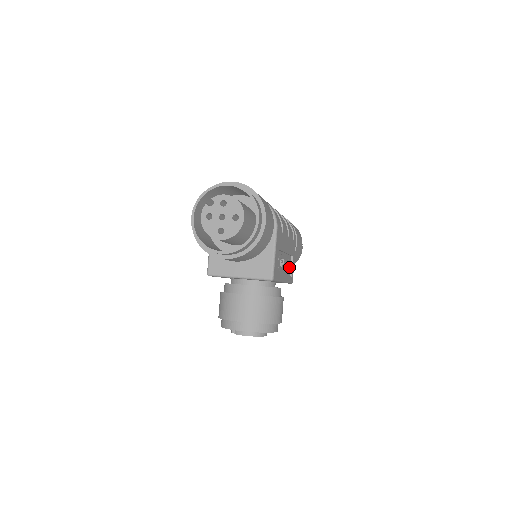
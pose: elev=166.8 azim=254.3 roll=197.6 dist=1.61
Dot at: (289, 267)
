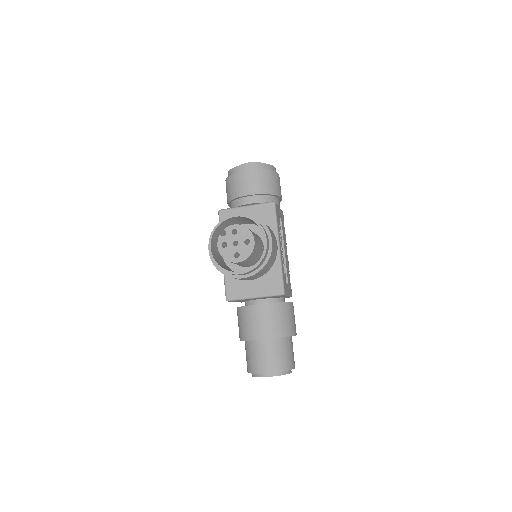
Dot at: (284, 278)
